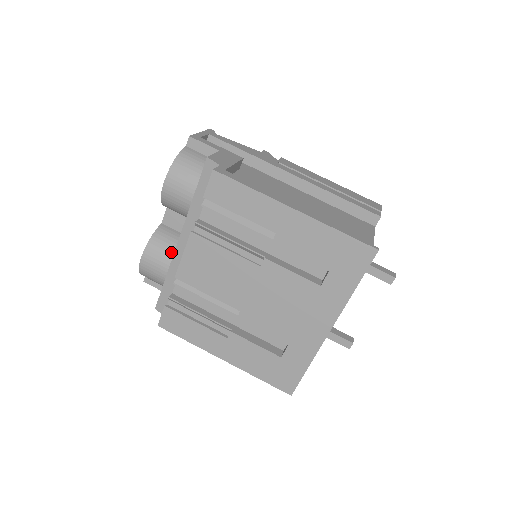
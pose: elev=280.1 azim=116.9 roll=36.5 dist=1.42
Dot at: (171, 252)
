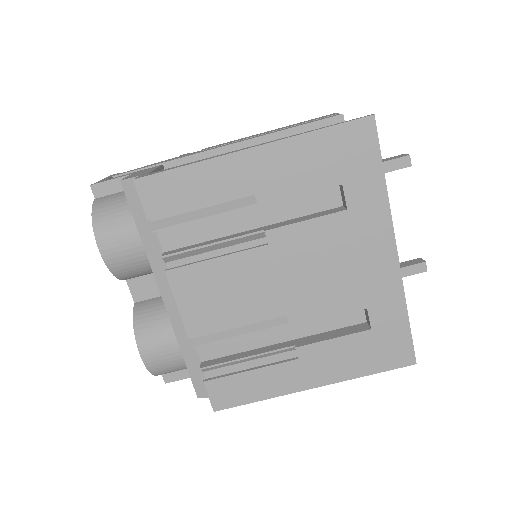
Dot at: (166, 321)
